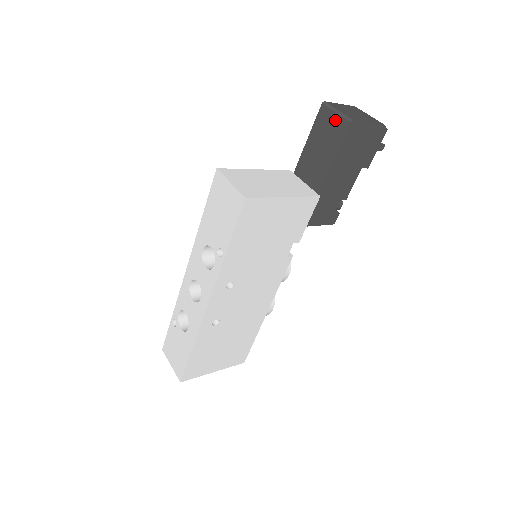
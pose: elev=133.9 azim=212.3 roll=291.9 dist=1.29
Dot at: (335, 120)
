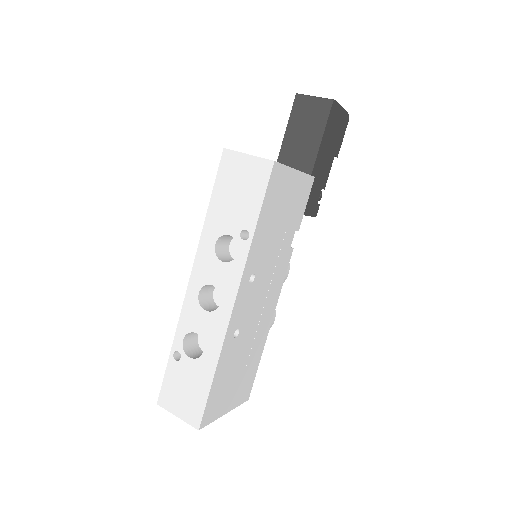
Dot at: (315, 104)
